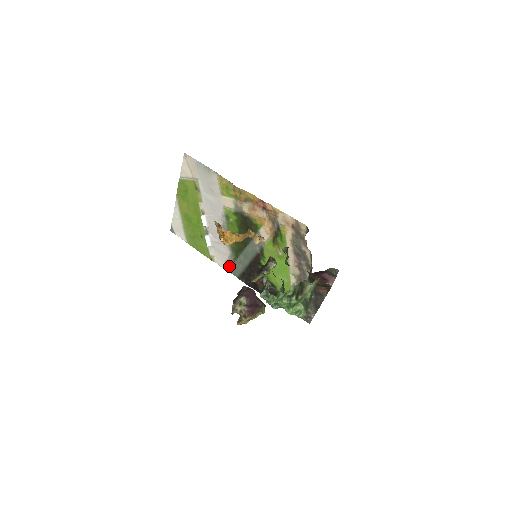
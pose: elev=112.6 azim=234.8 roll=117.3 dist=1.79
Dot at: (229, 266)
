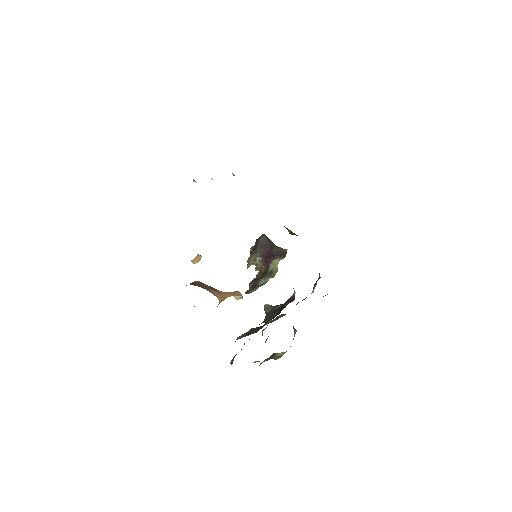
Dot at: occluded
